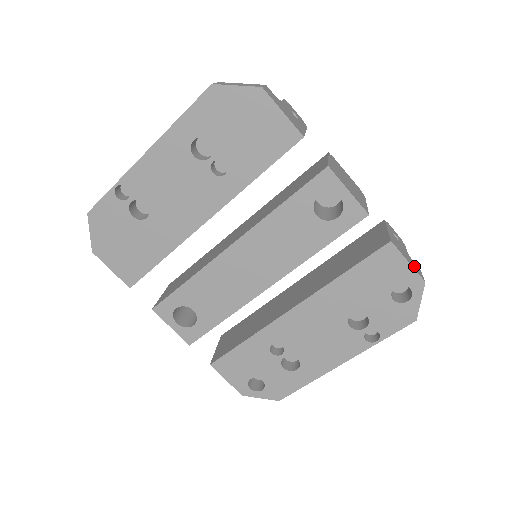
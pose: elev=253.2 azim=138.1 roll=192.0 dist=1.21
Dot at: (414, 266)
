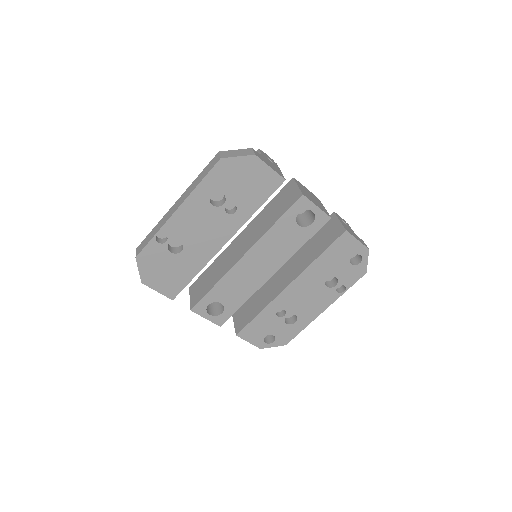
Dot at: (360, 241)
